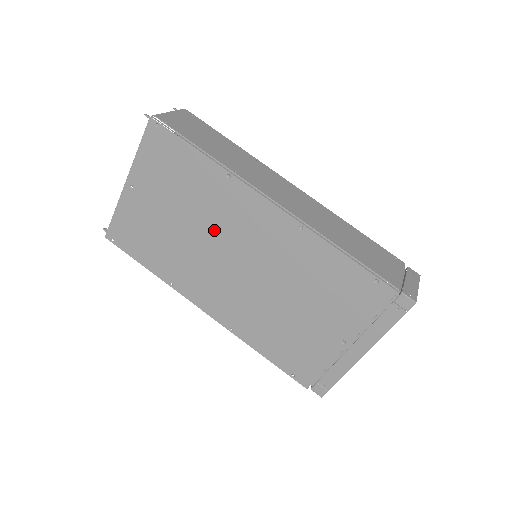
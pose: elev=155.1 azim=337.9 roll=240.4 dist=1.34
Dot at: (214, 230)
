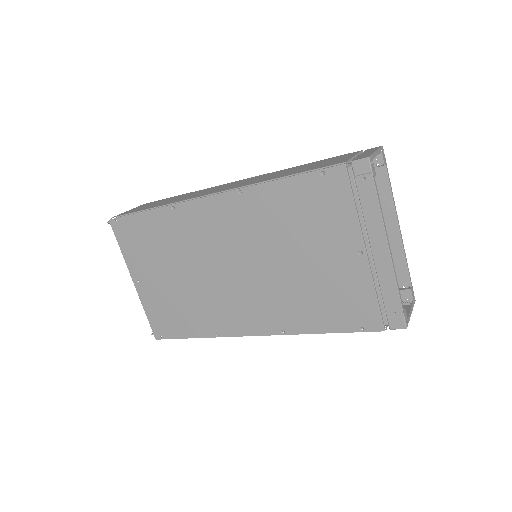
Dot at: (200, 258)
